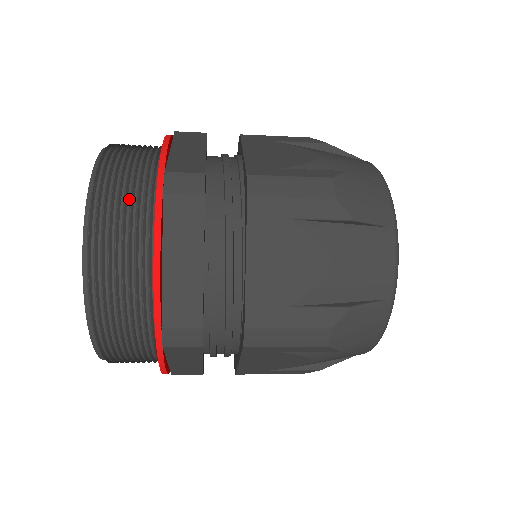
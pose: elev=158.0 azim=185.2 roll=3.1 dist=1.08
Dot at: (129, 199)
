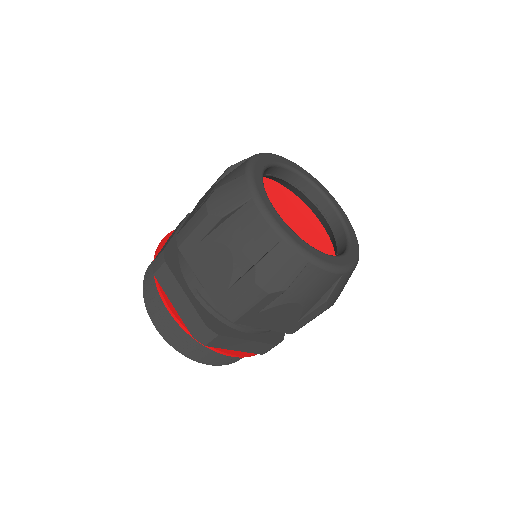
Dot at: (154, 284)
